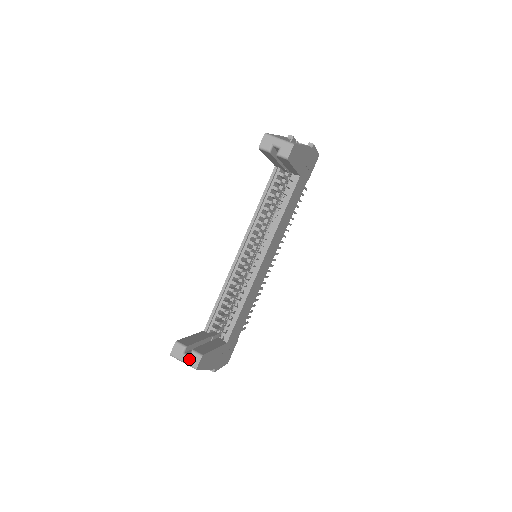
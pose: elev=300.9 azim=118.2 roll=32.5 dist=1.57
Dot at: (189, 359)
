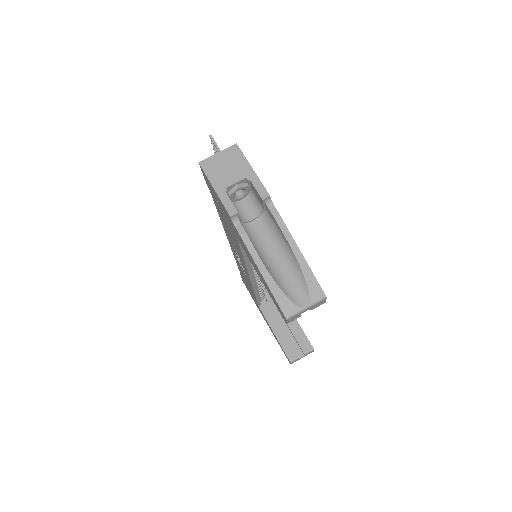
Dot at: occluded
